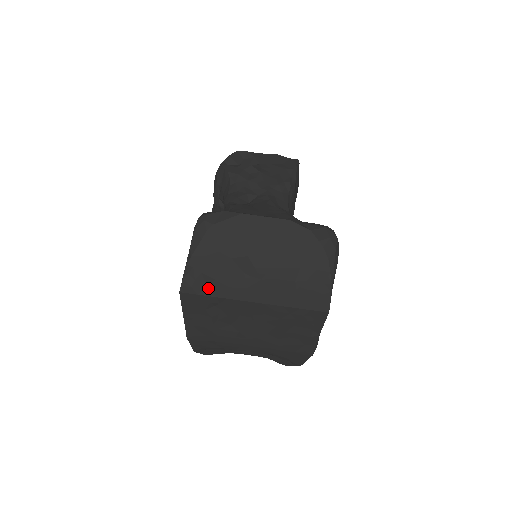
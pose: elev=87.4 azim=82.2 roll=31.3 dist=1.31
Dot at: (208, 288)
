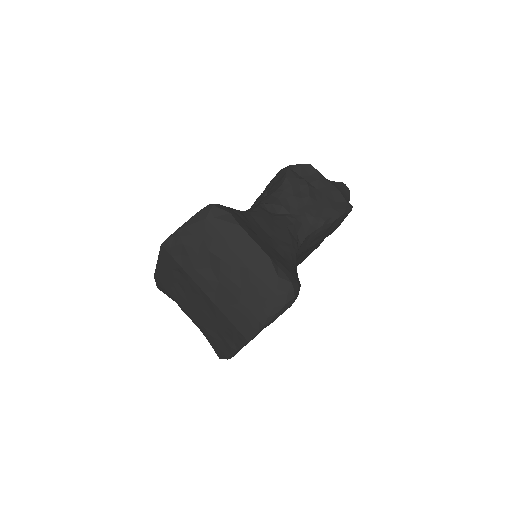
Dot at: (181, 257)
